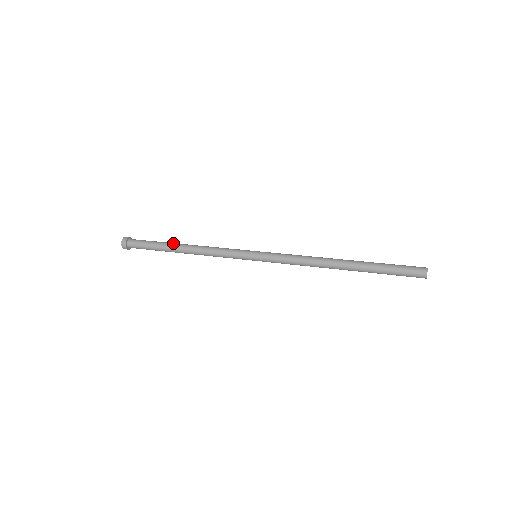
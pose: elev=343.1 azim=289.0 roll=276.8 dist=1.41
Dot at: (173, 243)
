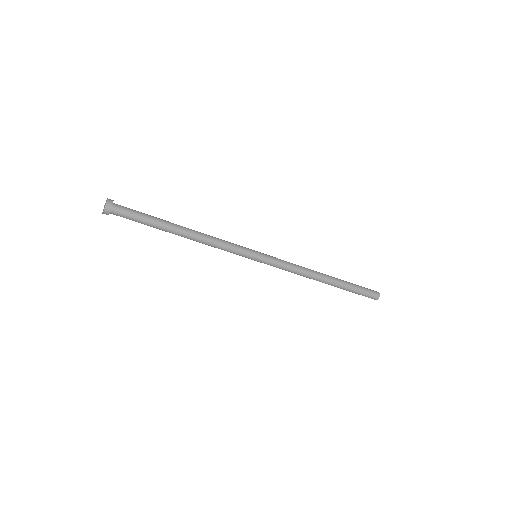
Dot at: occluded
